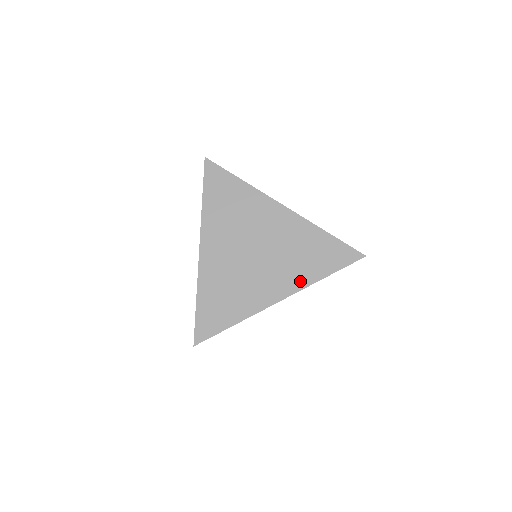
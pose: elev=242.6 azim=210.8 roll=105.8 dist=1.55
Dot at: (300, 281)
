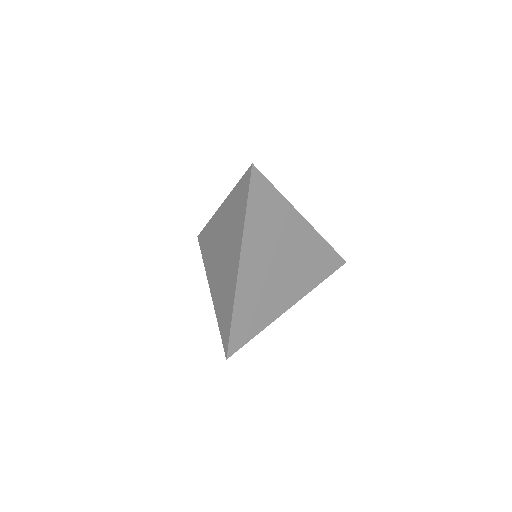
Dot at: (307, 287)
